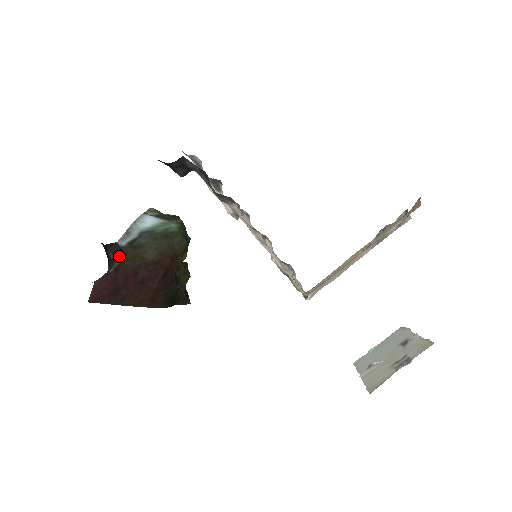
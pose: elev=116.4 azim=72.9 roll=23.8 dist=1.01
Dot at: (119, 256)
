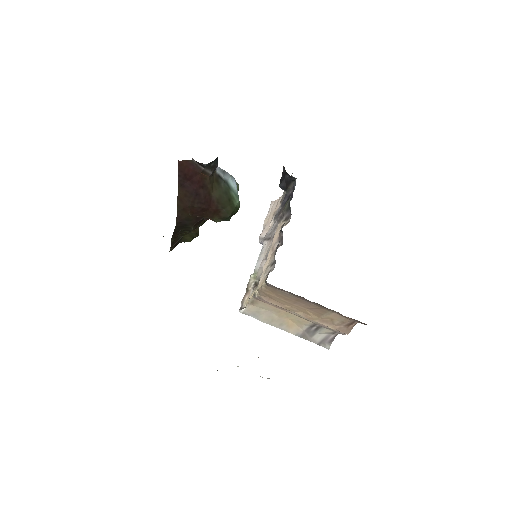
Dot at: (212, 170)
